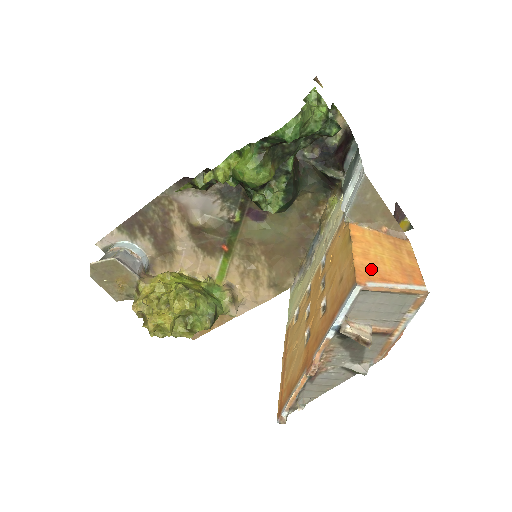
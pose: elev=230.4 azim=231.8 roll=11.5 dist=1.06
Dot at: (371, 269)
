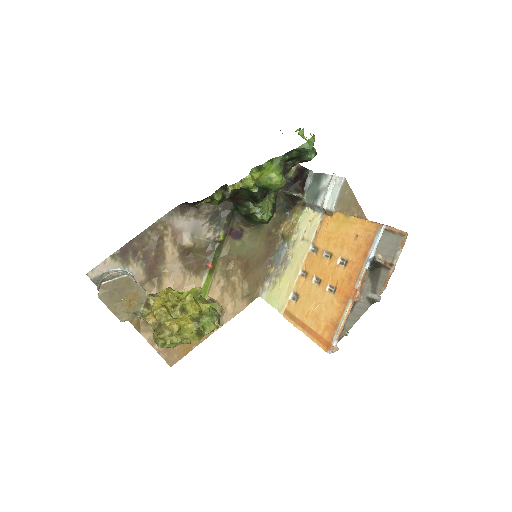
Dot at: occluded
